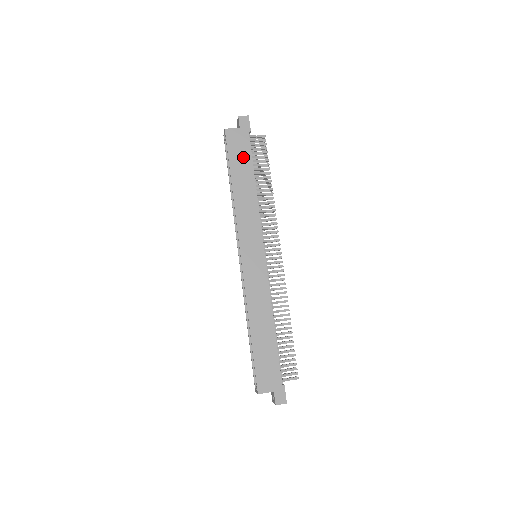
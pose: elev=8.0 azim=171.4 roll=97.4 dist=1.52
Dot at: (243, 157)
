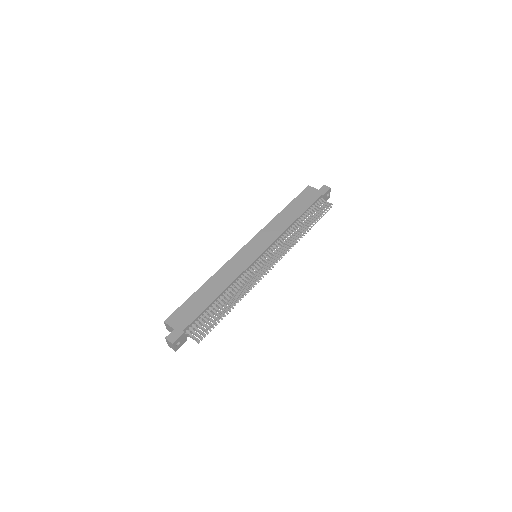
Dot at: (304, 203)
